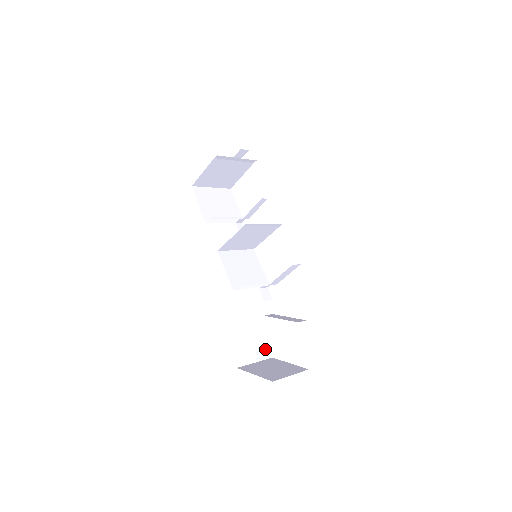
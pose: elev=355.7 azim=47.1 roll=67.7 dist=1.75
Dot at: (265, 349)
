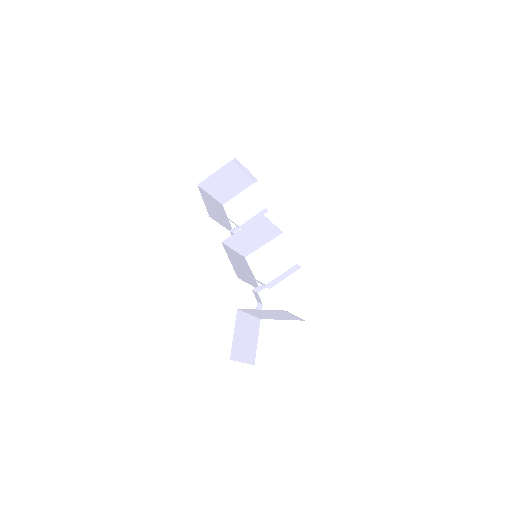
Dot at: (251, 353)
